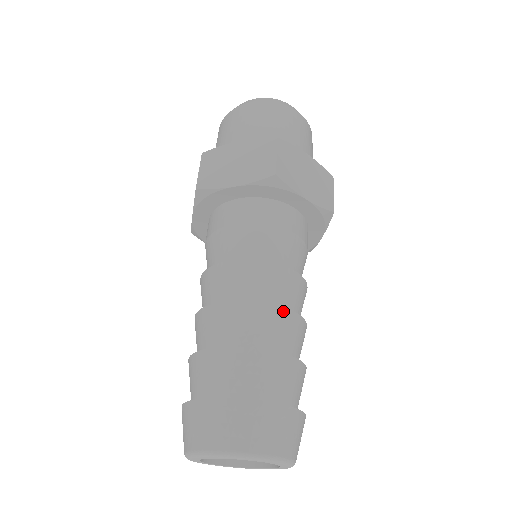
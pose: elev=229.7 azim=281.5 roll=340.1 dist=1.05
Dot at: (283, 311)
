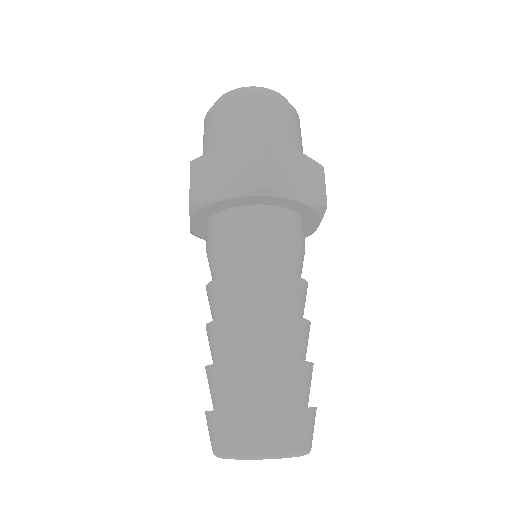
Dot at: (286, 319)
